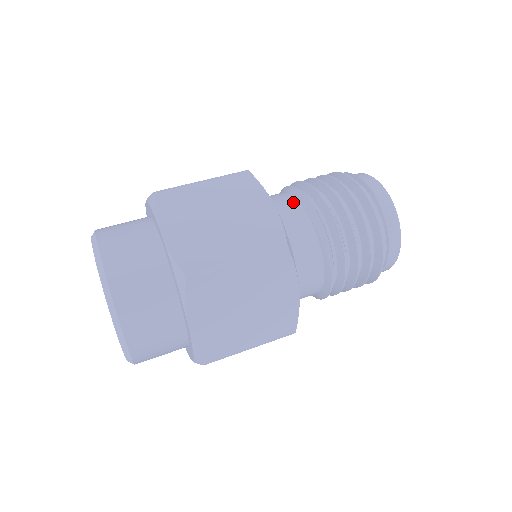
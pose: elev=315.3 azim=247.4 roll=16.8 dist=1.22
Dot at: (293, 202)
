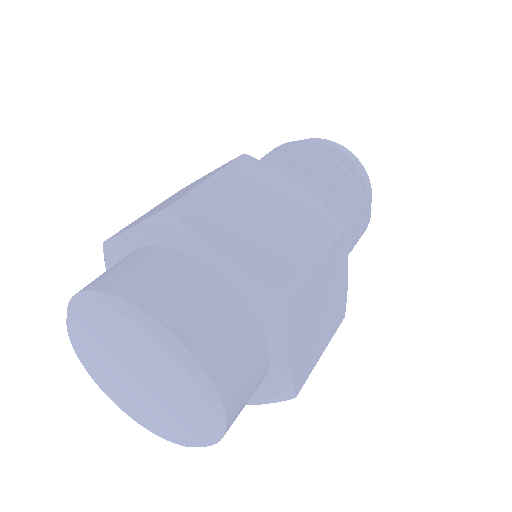
Dot at: occluded
